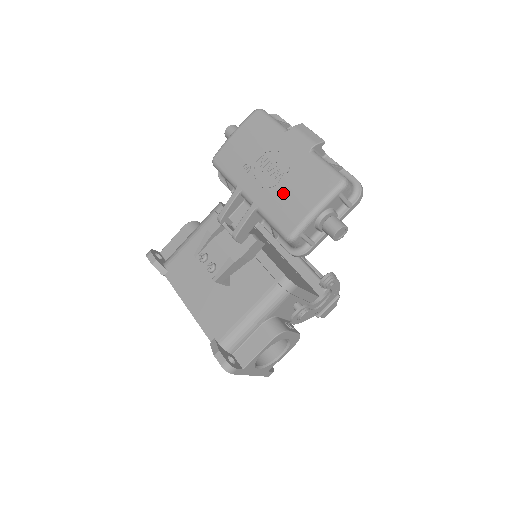
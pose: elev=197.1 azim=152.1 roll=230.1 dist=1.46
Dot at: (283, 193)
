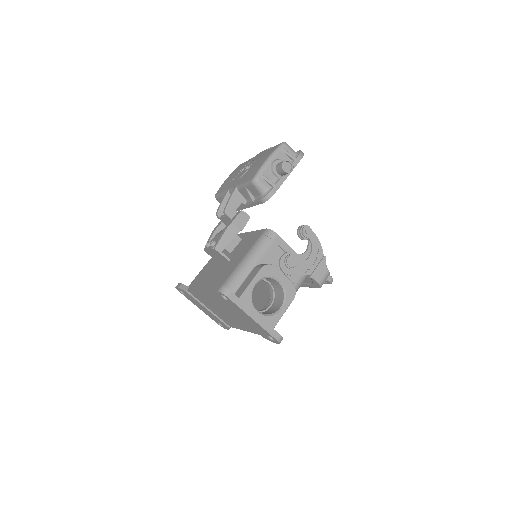
Dot at: (251, 169)
